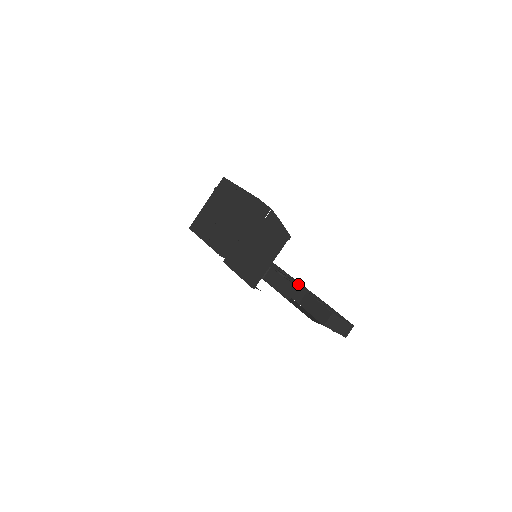
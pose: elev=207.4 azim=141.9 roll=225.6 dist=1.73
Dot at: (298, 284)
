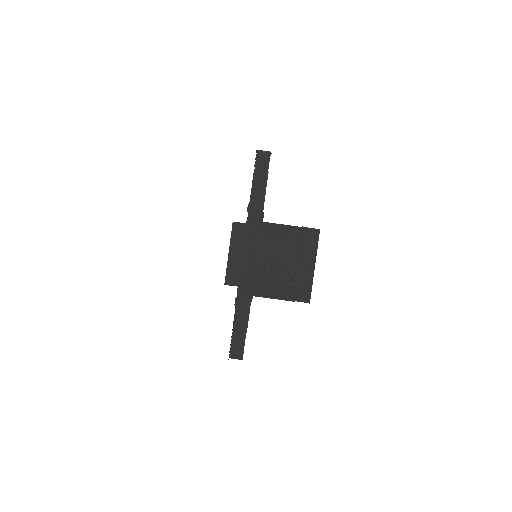
Dot at: occluded
